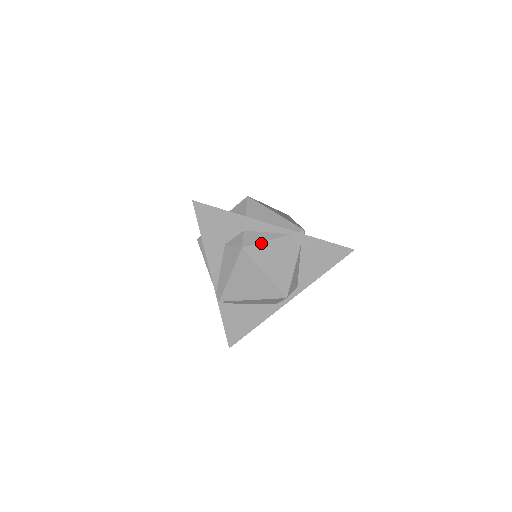
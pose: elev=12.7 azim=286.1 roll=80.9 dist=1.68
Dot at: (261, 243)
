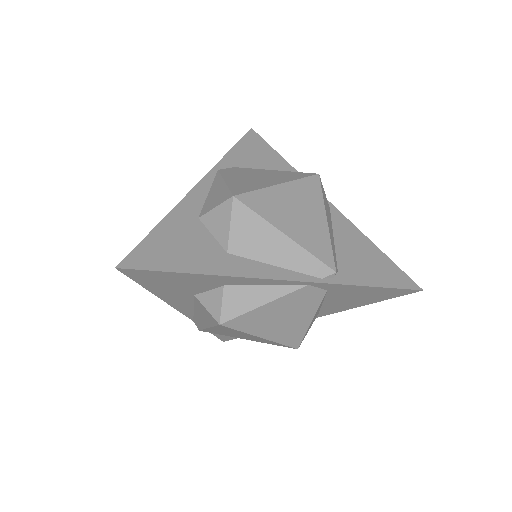
Dot at: (254, 310)
